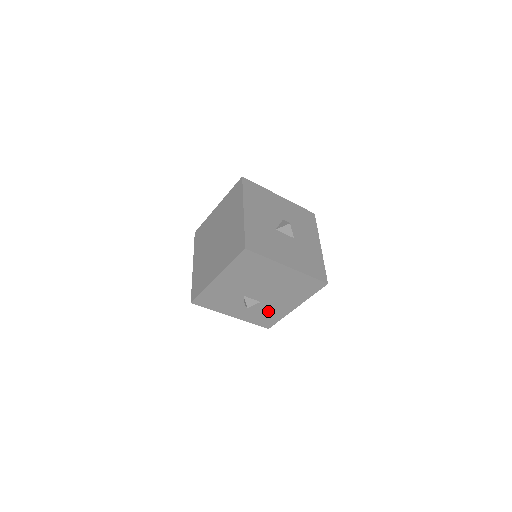
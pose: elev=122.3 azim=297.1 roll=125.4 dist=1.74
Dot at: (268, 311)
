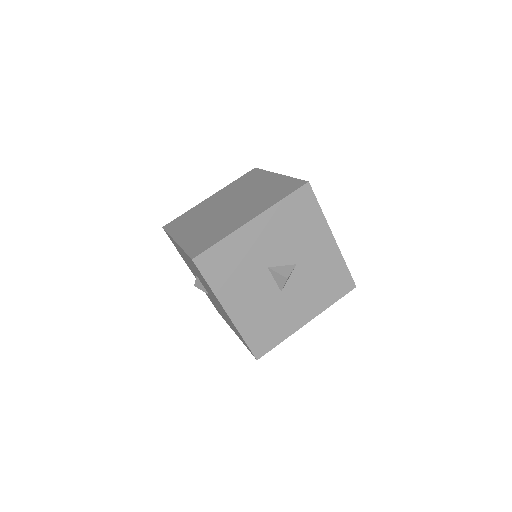
Dot at: occluded
